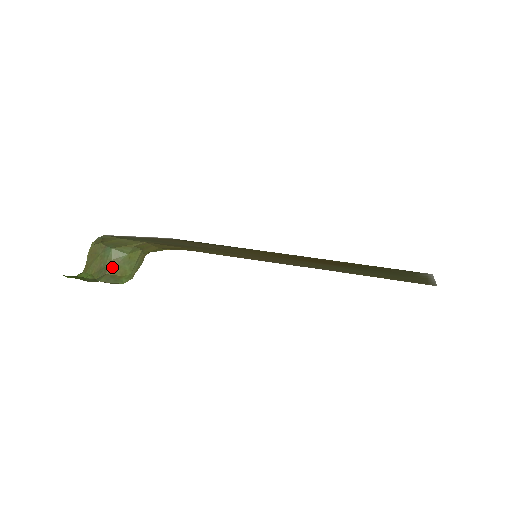
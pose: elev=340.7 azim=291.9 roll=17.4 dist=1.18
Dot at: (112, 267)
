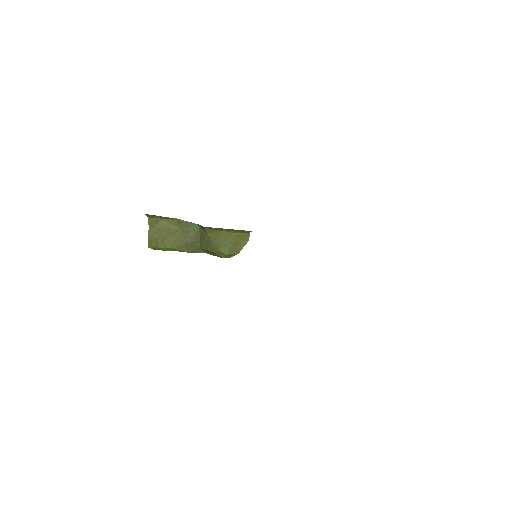
Dot at: (202, 243)
